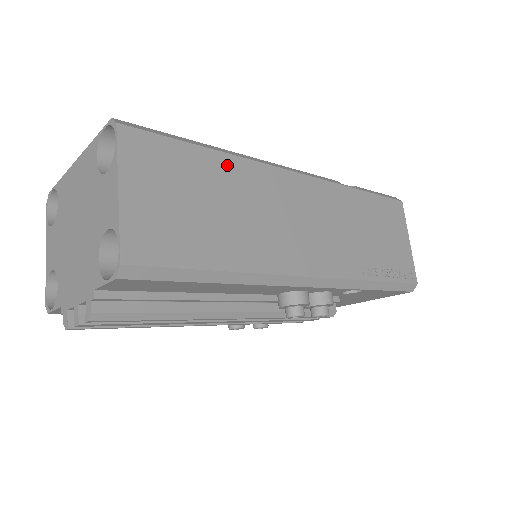
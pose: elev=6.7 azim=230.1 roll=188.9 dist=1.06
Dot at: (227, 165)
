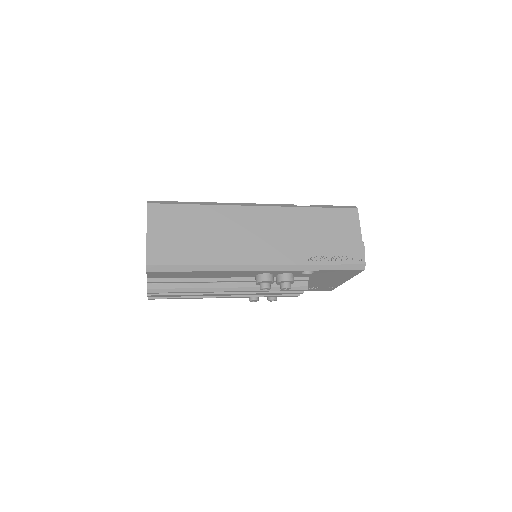
Dot at: (207, 211)
